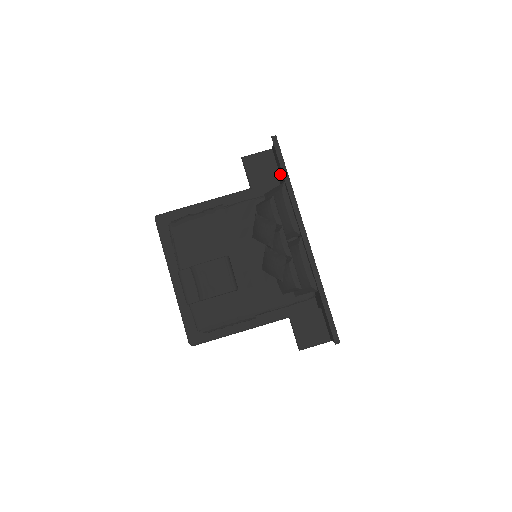
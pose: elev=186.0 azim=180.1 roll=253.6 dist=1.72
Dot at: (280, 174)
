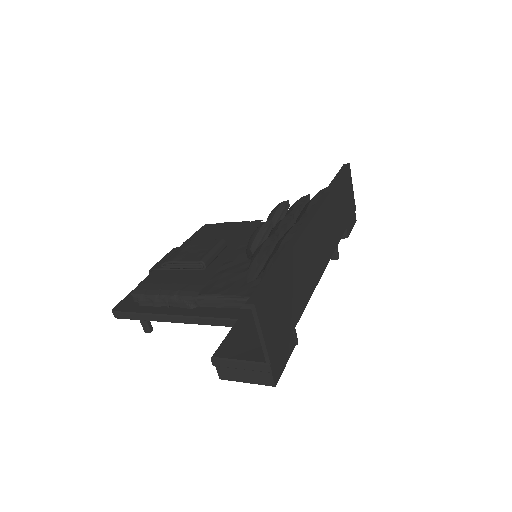
Dot at: occluded
